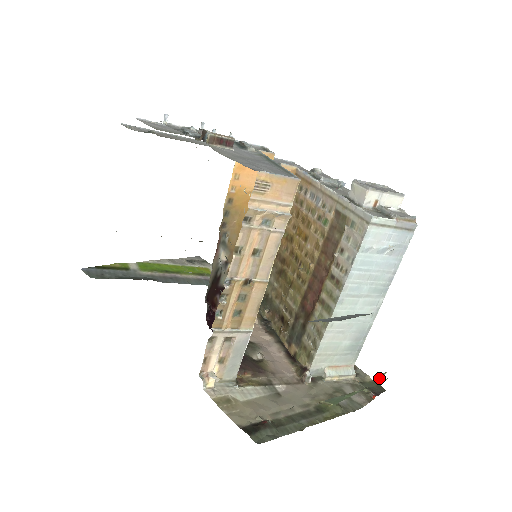
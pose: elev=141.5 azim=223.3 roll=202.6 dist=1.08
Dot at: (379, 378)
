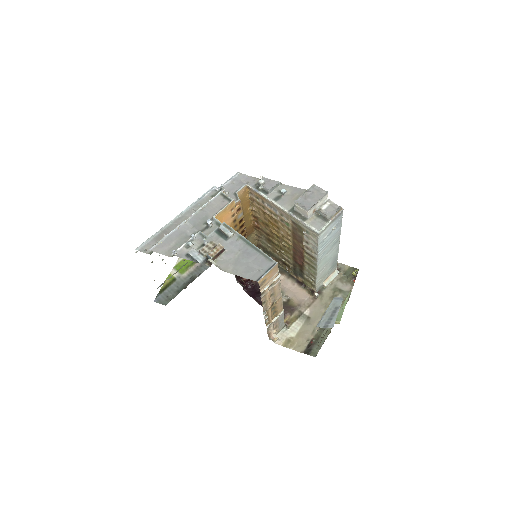
Dot at: (354, 275)
